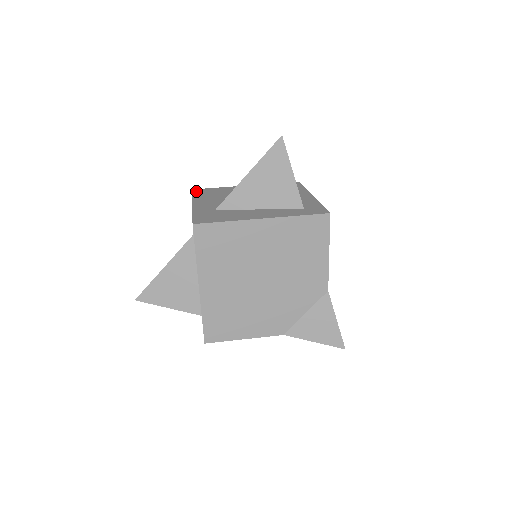
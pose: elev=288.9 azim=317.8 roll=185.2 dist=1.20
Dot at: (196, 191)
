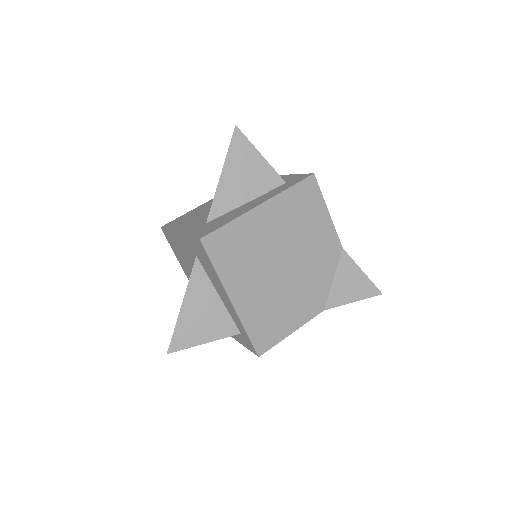
Dot at: (166, 226)
